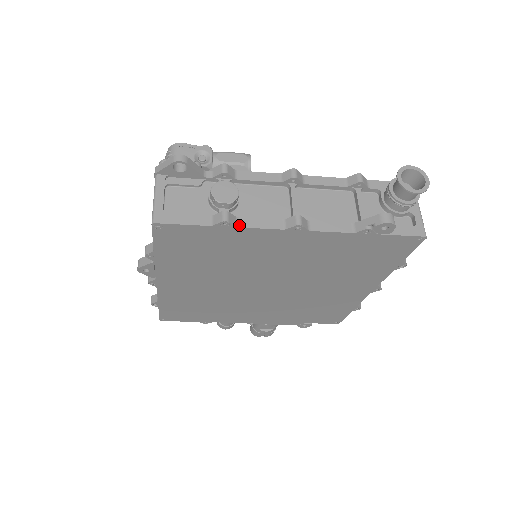
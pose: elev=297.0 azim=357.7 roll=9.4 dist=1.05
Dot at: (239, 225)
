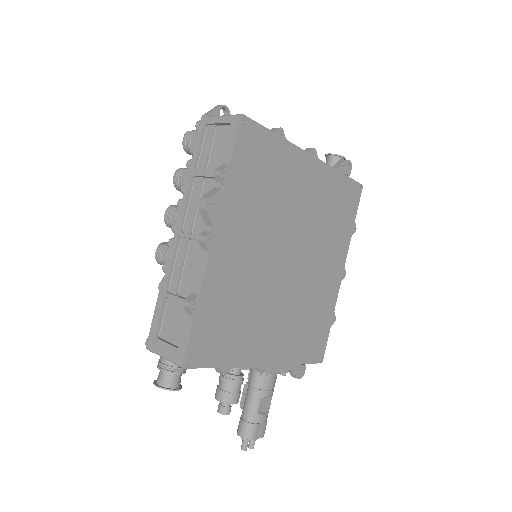
Dot at: (286, 140)
